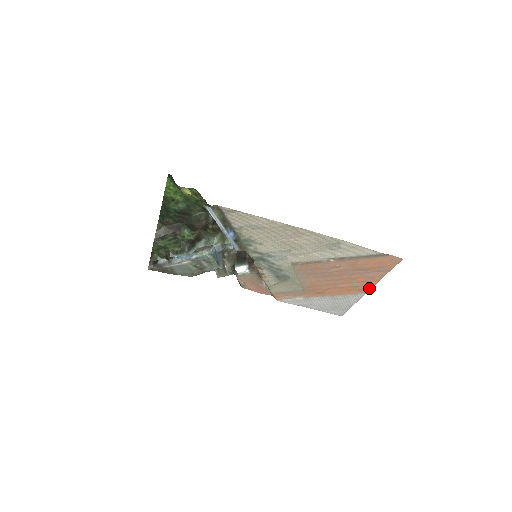
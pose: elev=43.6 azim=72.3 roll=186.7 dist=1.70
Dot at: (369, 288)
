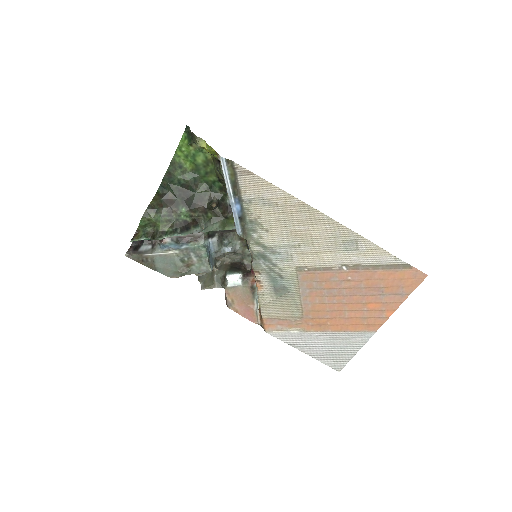
Dot at: (380, 323)
